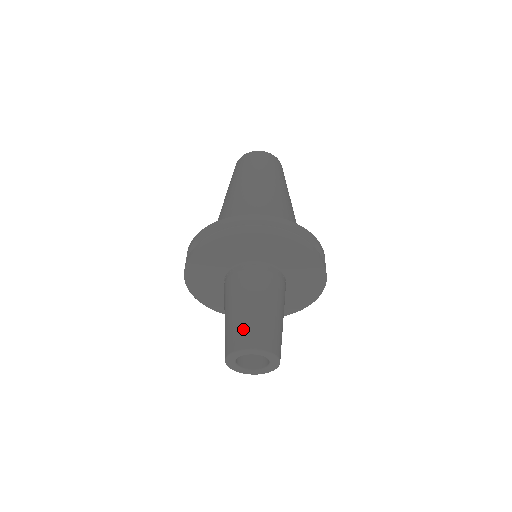
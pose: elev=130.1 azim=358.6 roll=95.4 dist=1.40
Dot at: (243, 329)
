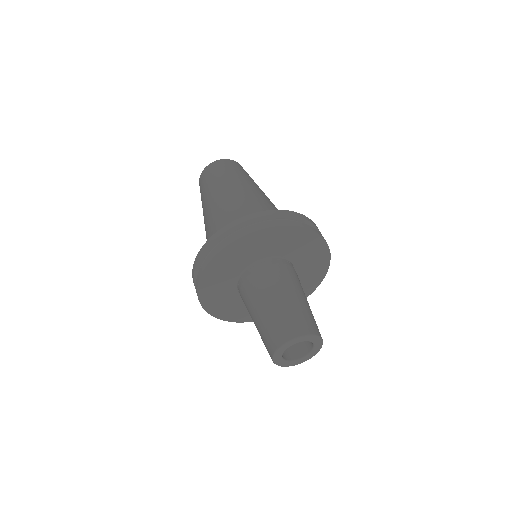
Dot at: (296, 317)
